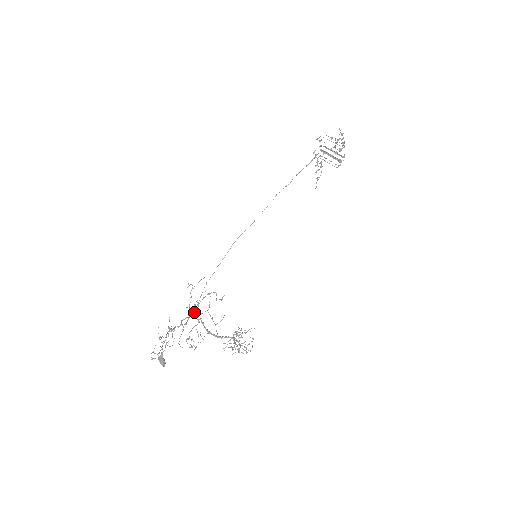
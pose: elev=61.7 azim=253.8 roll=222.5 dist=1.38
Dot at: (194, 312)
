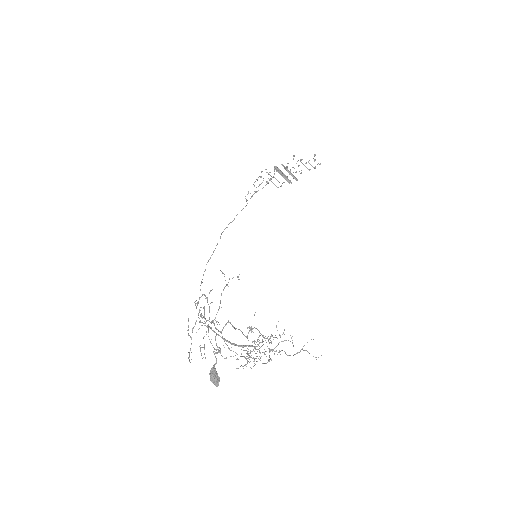
Dot at: occluded
